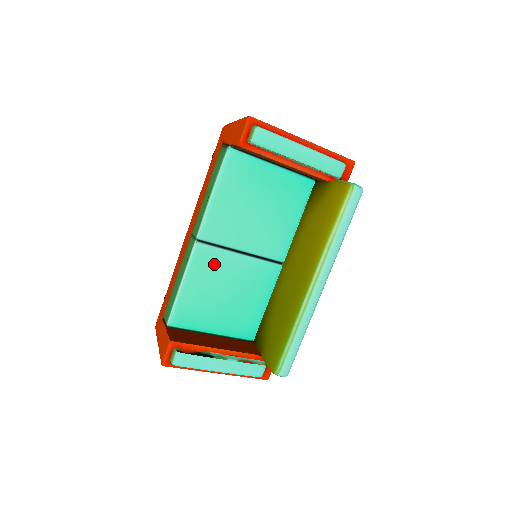
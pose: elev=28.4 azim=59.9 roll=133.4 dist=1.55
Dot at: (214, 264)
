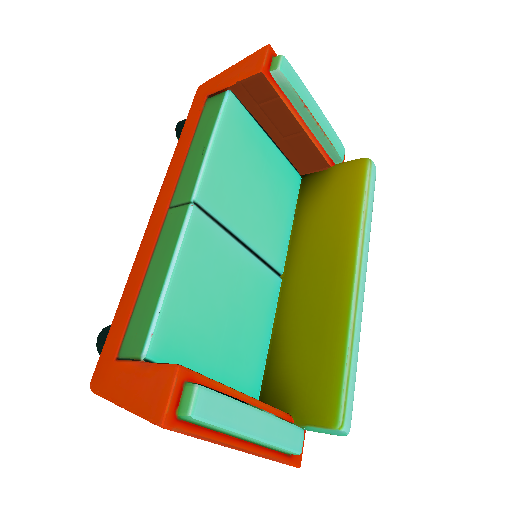
Dot at: (213, 251)
